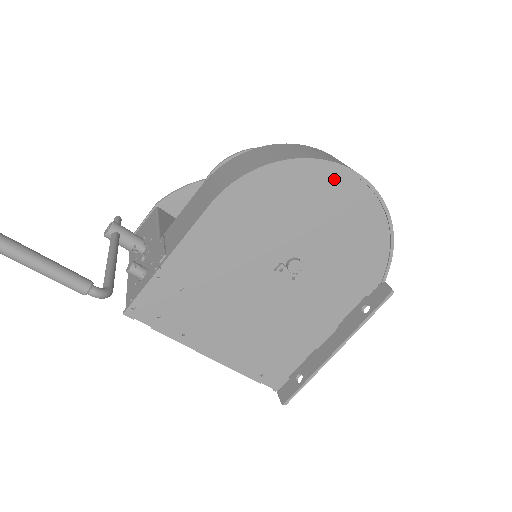
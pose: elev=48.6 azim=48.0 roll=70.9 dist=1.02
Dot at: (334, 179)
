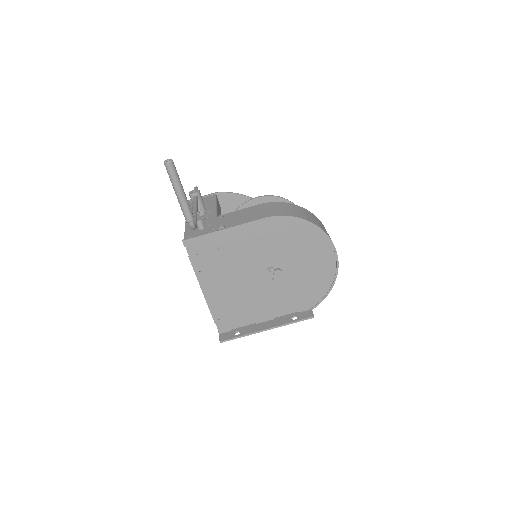
Dot at: (324, 245)
